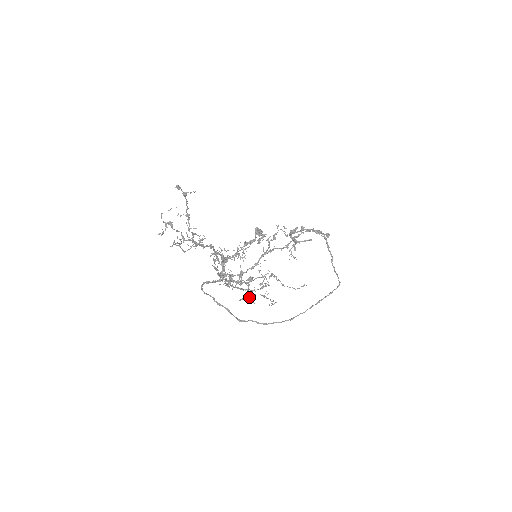
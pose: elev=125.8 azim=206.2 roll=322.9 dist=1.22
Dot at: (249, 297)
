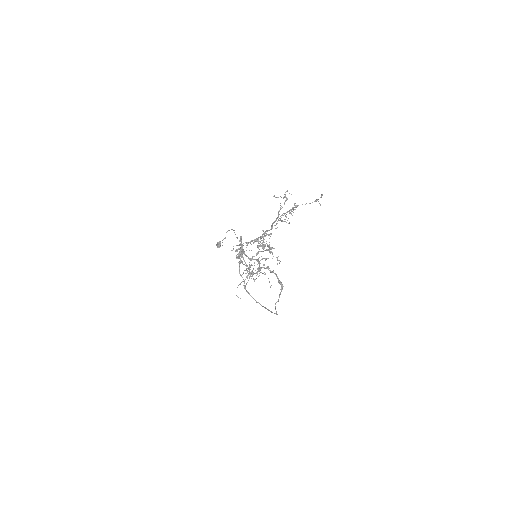
Dot at: (249, 269)
